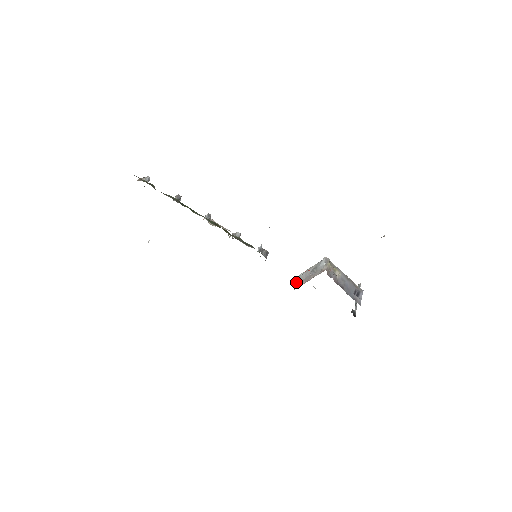
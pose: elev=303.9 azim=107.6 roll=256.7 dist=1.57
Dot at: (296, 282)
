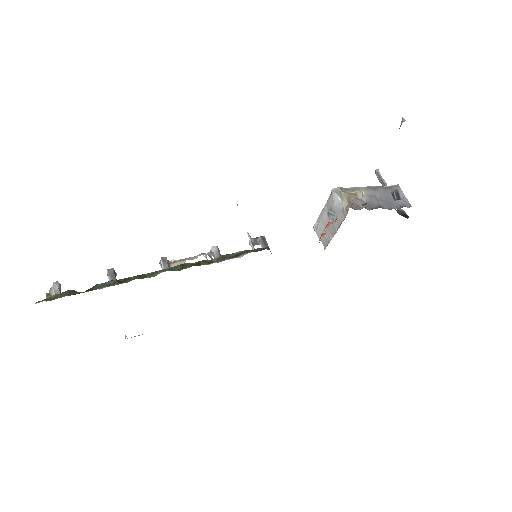
Dot at: occluded
